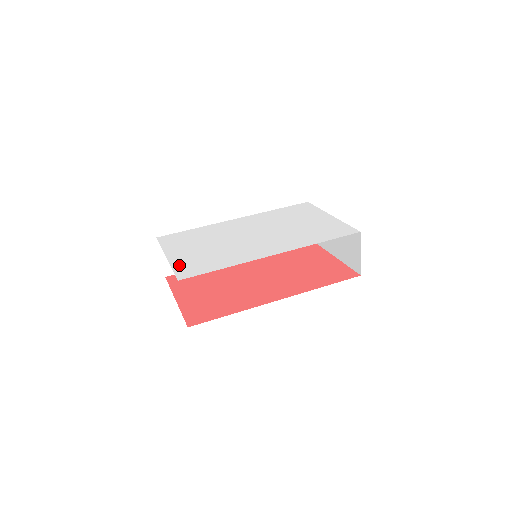
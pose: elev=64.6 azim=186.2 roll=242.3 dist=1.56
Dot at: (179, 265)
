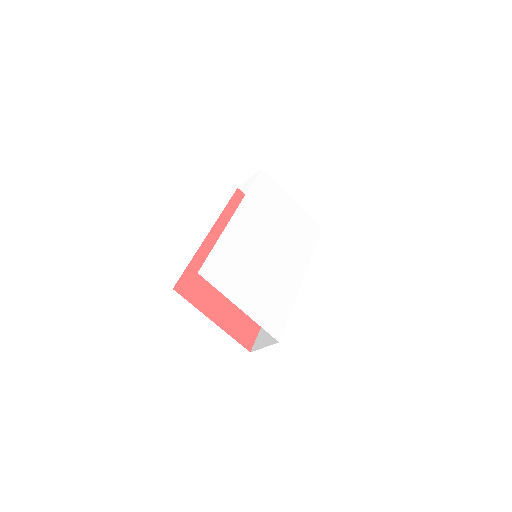
Dot at: (262, 320)
